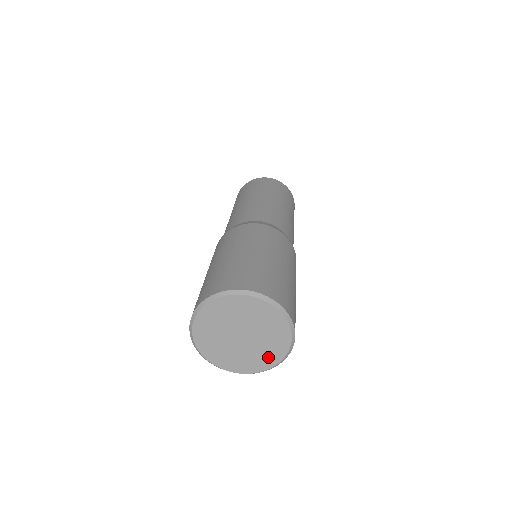
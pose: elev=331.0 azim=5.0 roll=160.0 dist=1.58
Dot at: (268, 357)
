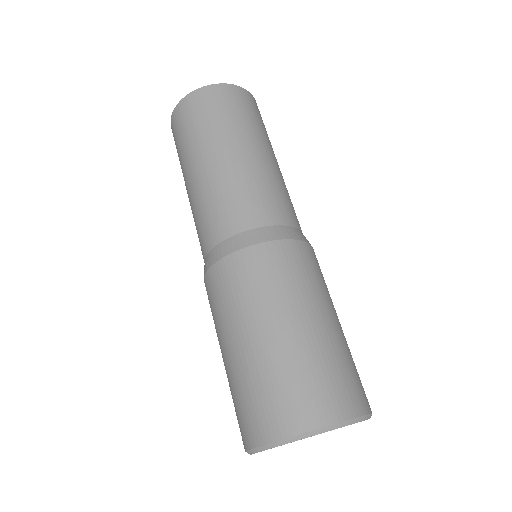
Dot at: occluded
